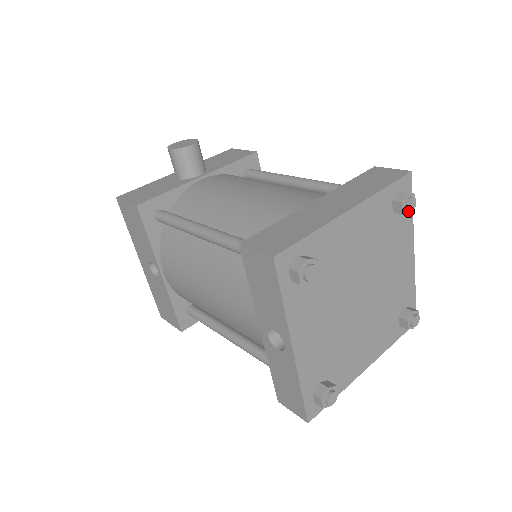
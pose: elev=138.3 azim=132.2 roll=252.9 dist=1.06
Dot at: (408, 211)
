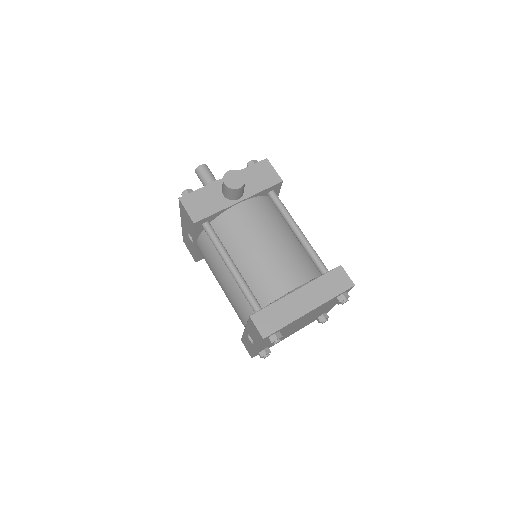
Dot at: (342, 304)
